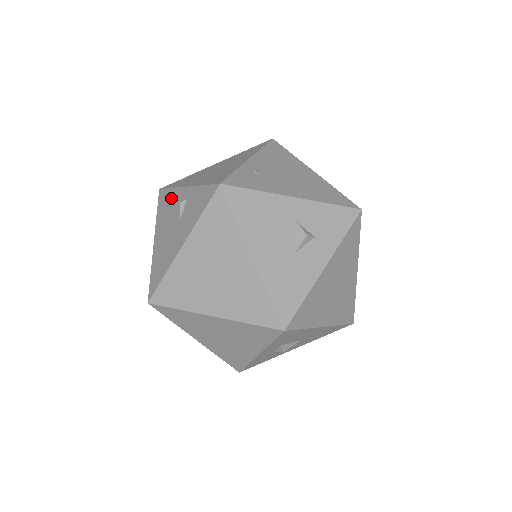
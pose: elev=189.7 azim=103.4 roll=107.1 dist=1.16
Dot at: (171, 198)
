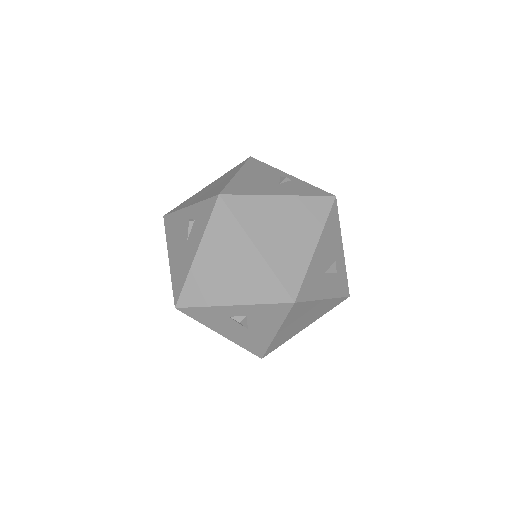
Dot at: (269, 169)
